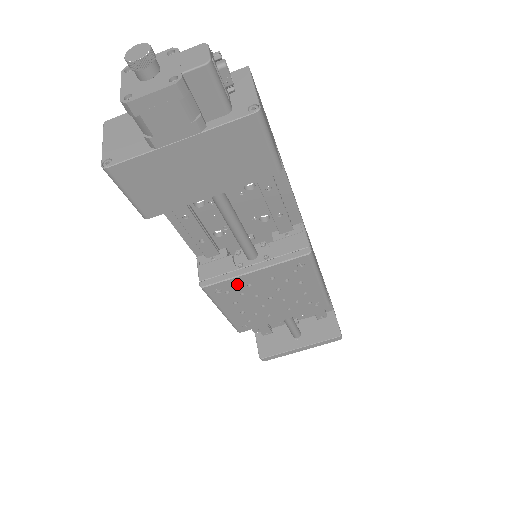
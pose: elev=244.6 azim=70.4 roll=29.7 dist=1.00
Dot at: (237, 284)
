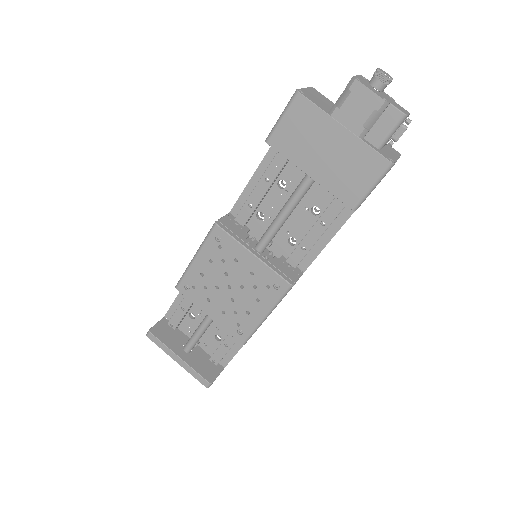
Dot at: (232, 249)
